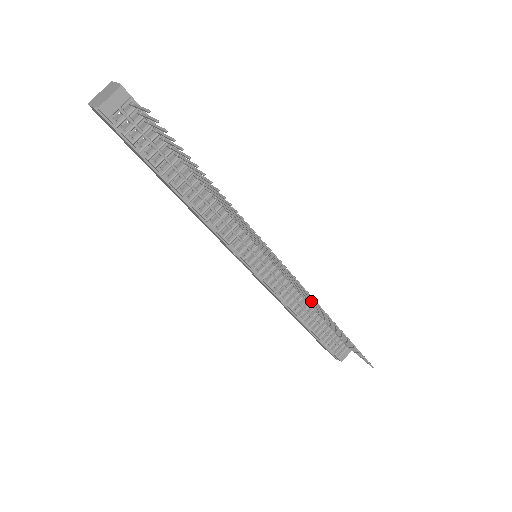
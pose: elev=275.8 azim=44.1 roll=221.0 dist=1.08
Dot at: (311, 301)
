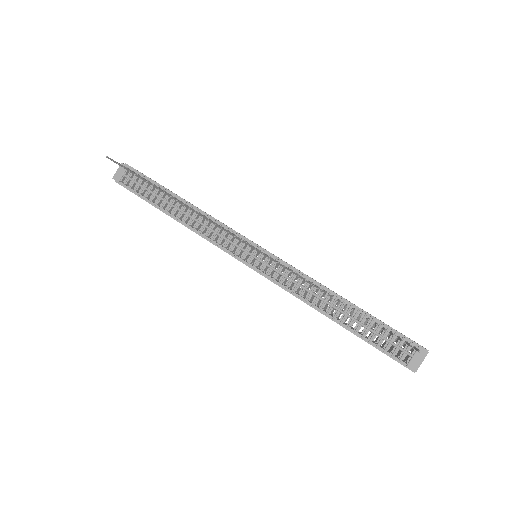
Dot at: occluded
